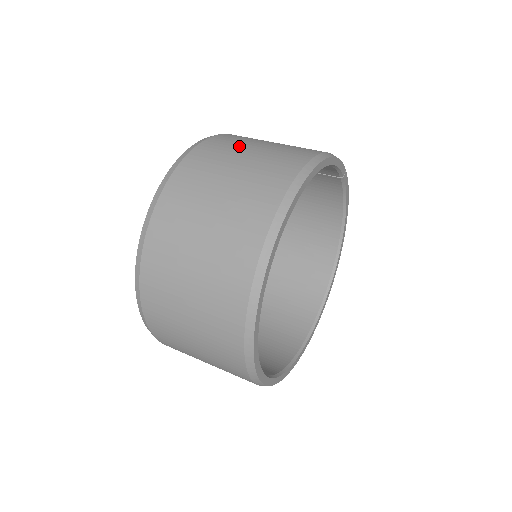
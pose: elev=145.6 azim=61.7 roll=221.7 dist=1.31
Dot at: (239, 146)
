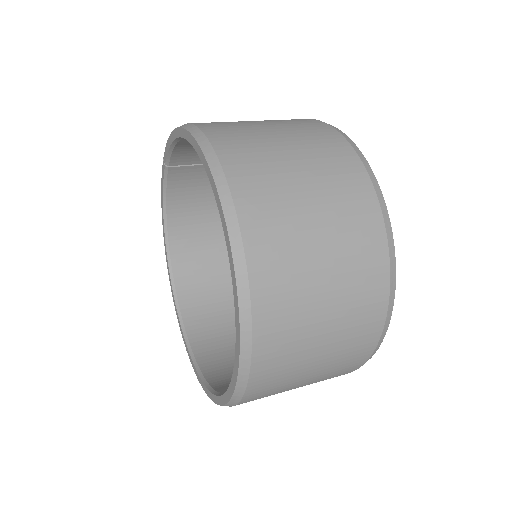
Dot at: (239, 122)
